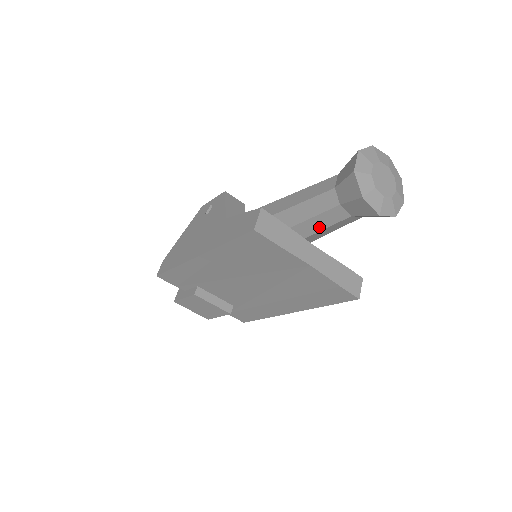
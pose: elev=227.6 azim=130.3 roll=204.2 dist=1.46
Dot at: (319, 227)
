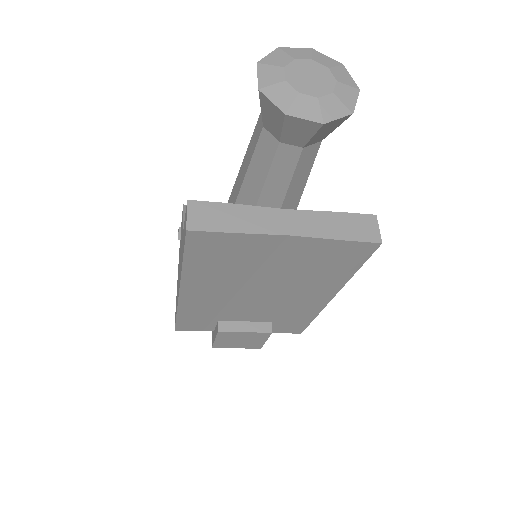
Dot at: (283, 184)
